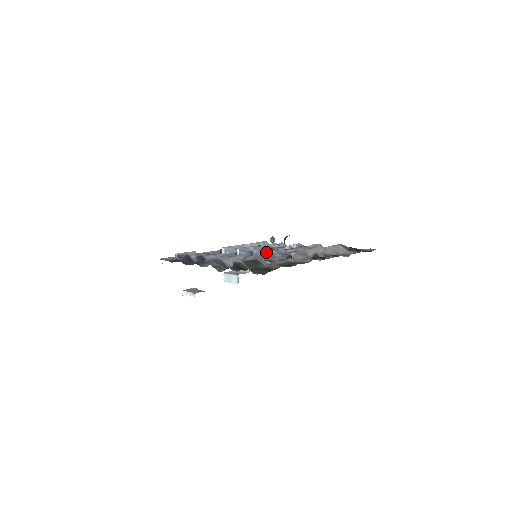
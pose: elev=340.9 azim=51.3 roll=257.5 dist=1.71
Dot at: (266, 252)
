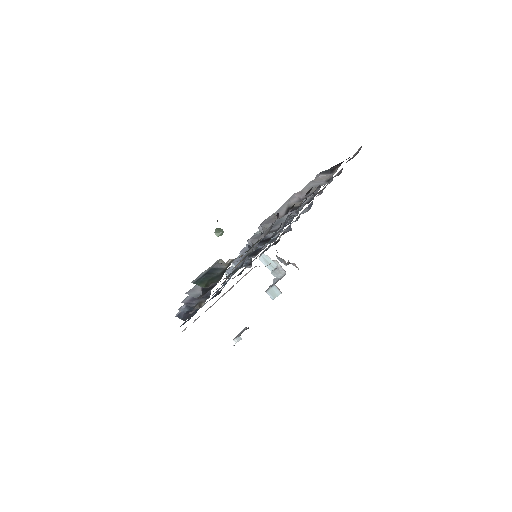
Dot at: occluded
